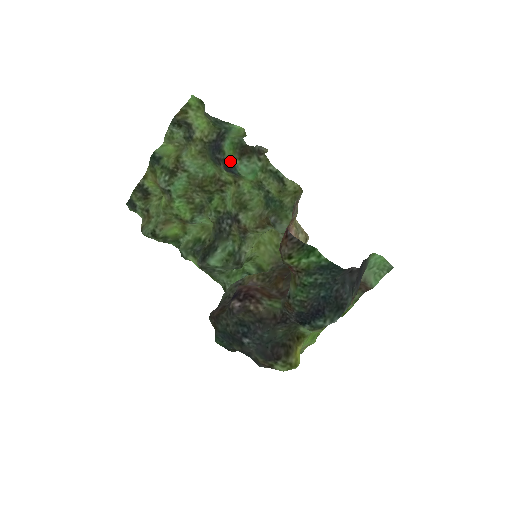
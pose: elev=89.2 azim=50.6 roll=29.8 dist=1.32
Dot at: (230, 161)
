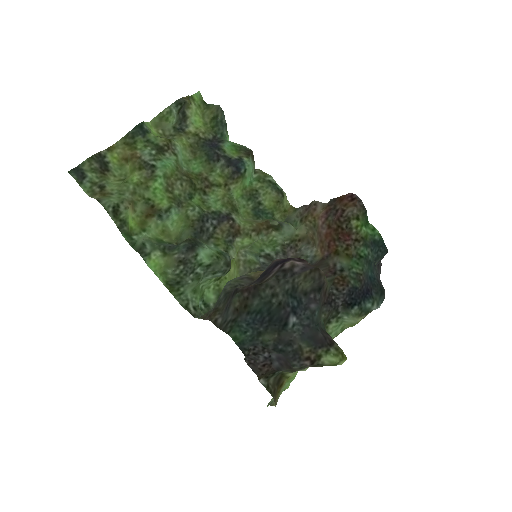
Dot at: (235, 157)
